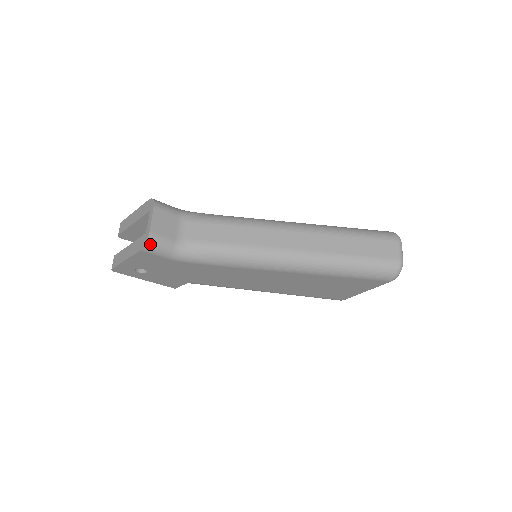
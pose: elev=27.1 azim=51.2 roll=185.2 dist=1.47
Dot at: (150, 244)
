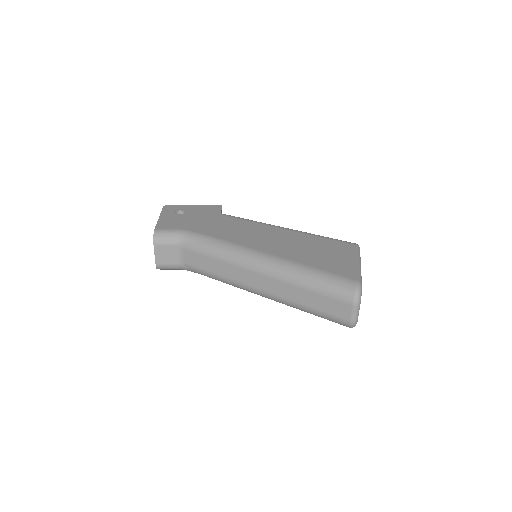
Dot at: (160, 269)
